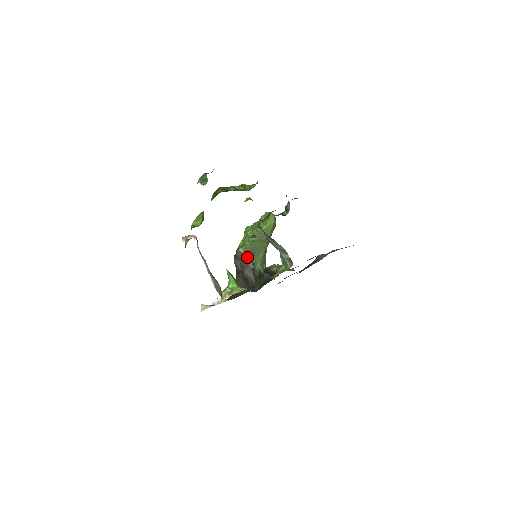
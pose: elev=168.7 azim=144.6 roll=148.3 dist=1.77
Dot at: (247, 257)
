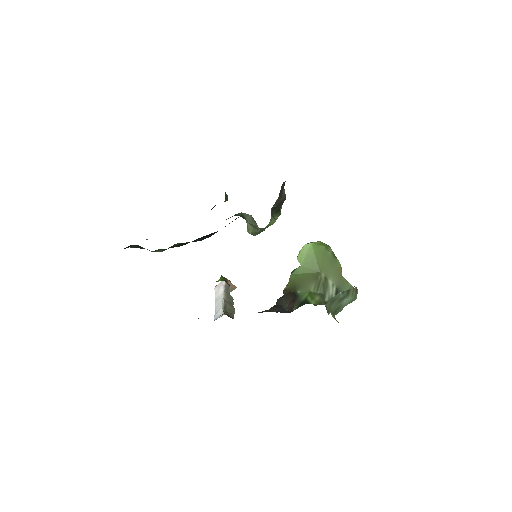
Dot at: (292, 291)
